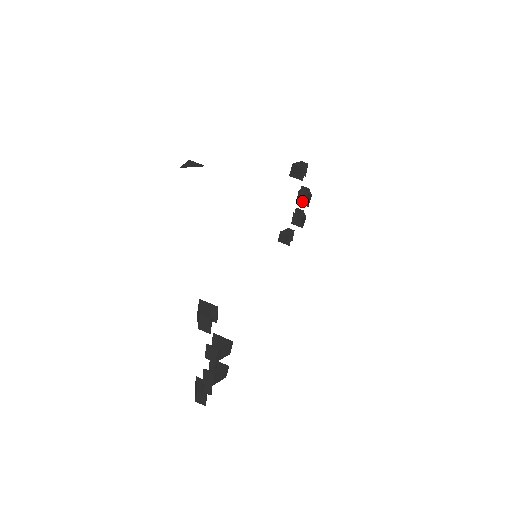
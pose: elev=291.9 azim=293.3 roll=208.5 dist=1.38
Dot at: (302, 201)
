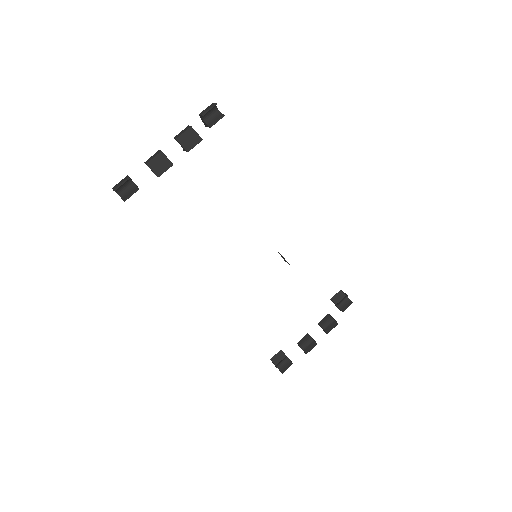
Dot at: (323, 327)
